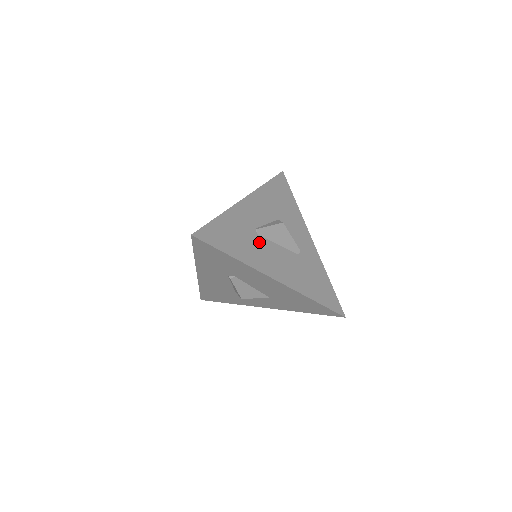
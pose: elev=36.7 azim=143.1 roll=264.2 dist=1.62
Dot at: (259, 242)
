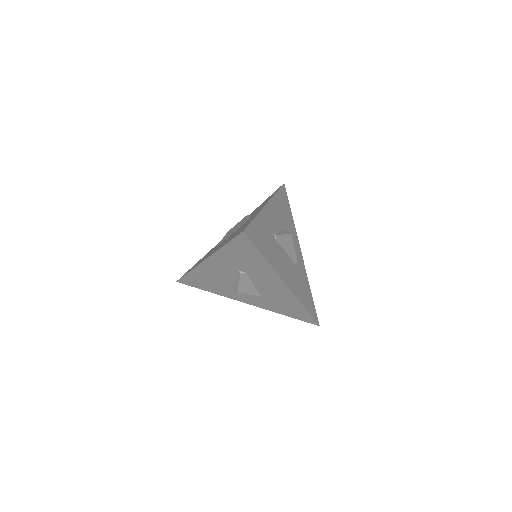
Dot at: (277, 247)
